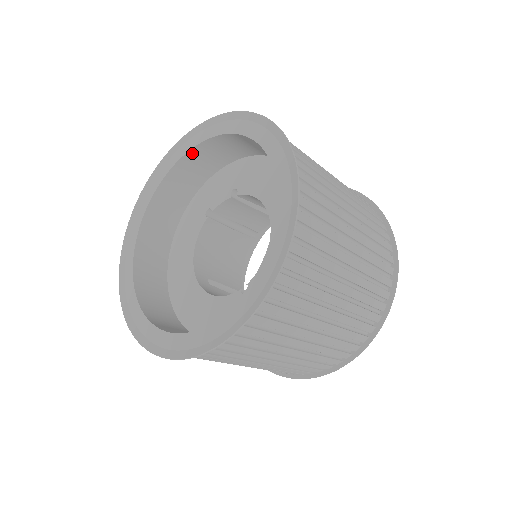
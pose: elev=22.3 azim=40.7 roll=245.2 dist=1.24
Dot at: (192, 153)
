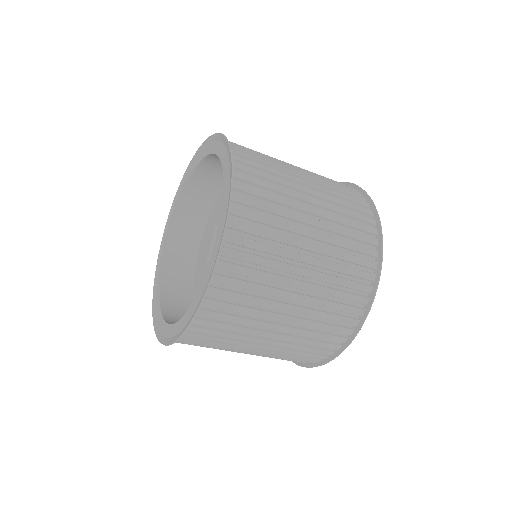
Dot at: (174, 226)
